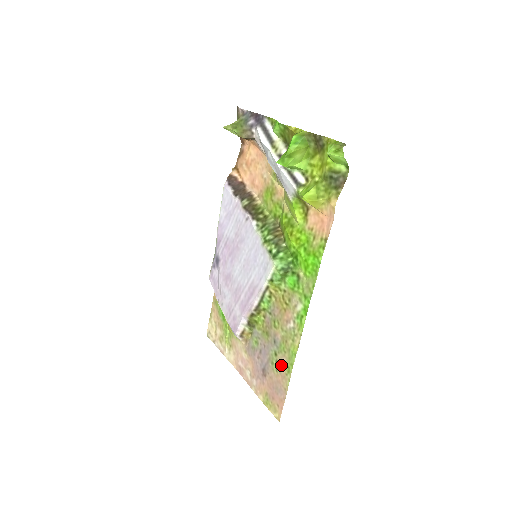
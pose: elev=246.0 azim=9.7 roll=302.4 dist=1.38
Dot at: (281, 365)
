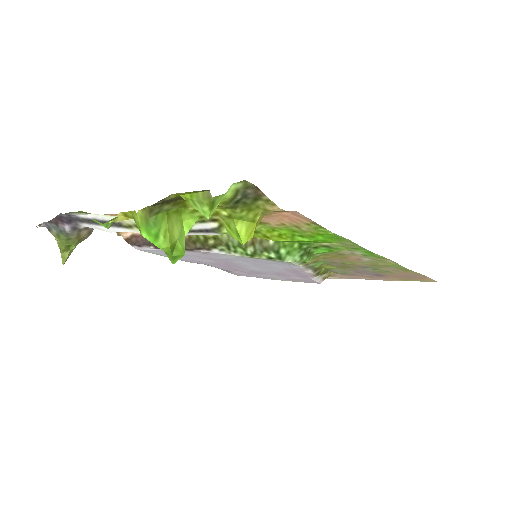
Dot at: (392, 271)
